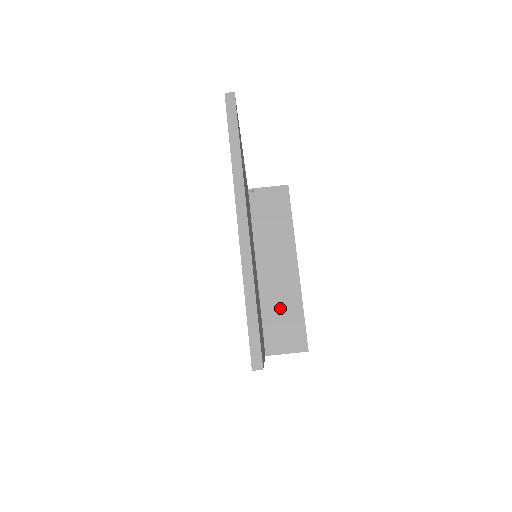
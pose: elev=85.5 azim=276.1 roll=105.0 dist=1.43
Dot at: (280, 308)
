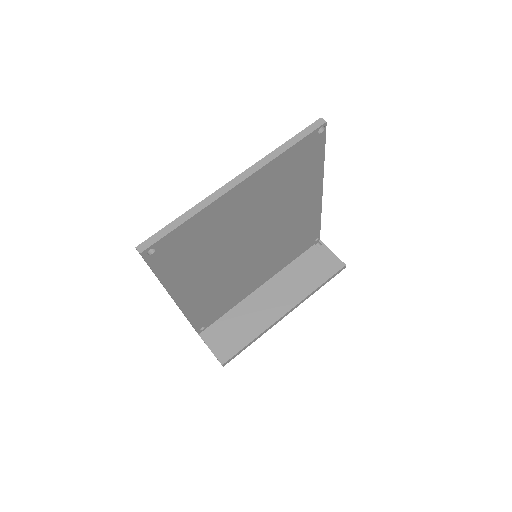
Dot at: (243, 321)
